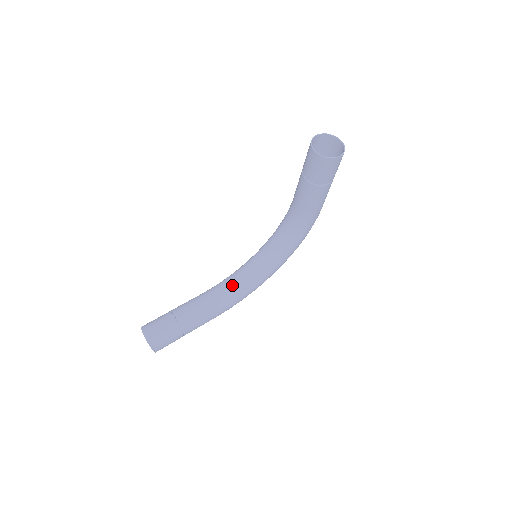
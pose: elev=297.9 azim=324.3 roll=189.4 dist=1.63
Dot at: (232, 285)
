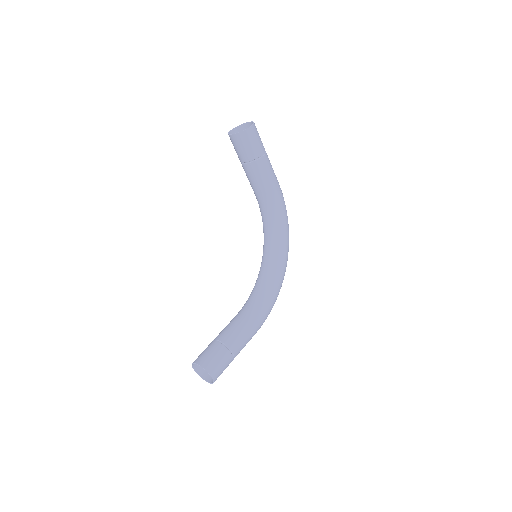
Dot at: (254, 295)
